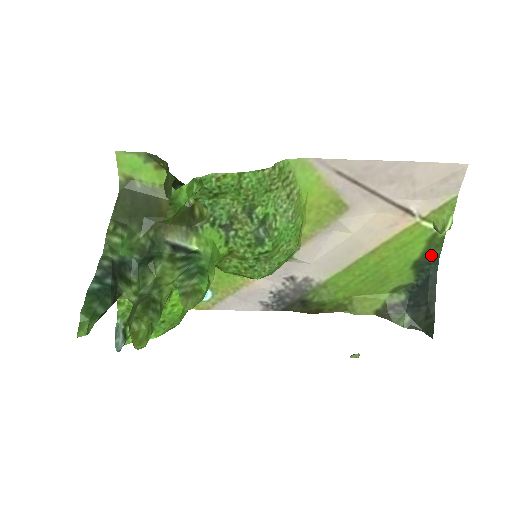
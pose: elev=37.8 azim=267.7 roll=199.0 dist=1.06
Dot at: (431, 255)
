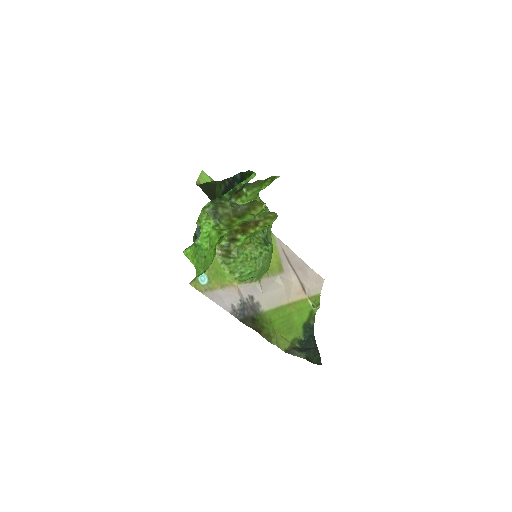
Dot at: (310, 323)
